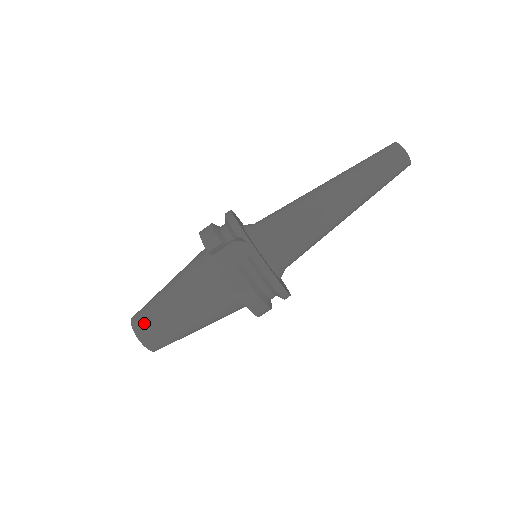
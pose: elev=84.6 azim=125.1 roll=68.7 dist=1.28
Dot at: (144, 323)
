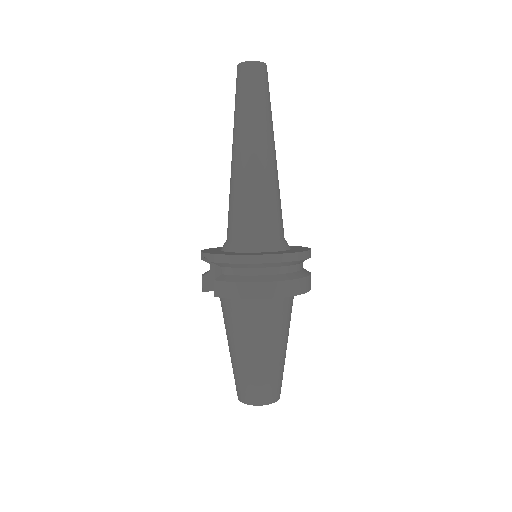
Dot at: (237, 387)
